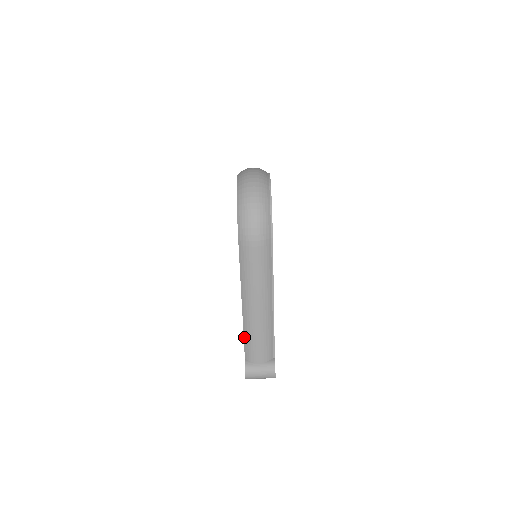
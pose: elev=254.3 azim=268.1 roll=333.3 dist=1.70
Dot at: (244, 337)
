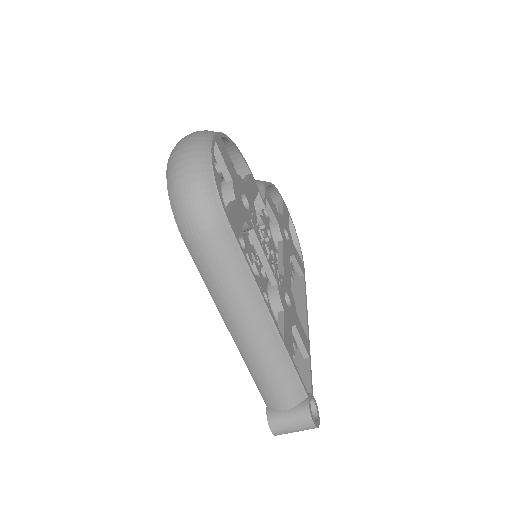
Dot at: occluded
